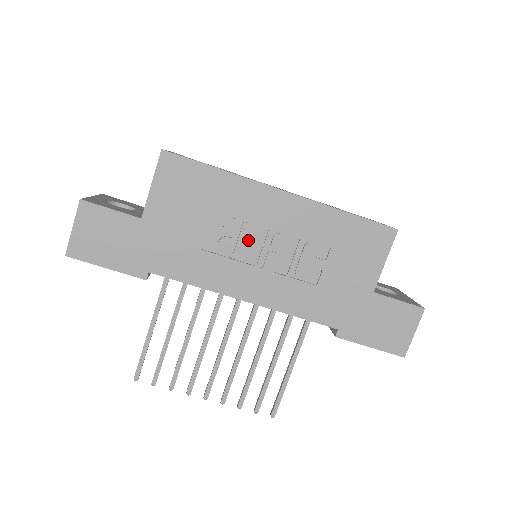
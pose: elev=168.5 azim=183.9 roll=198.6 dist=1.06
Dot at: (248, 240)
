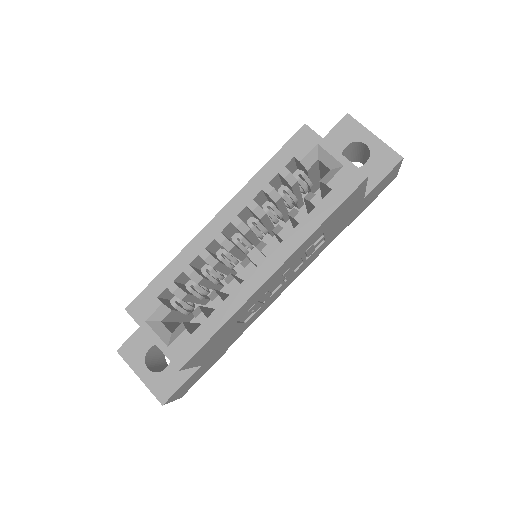
Dot at: (269, 294)
